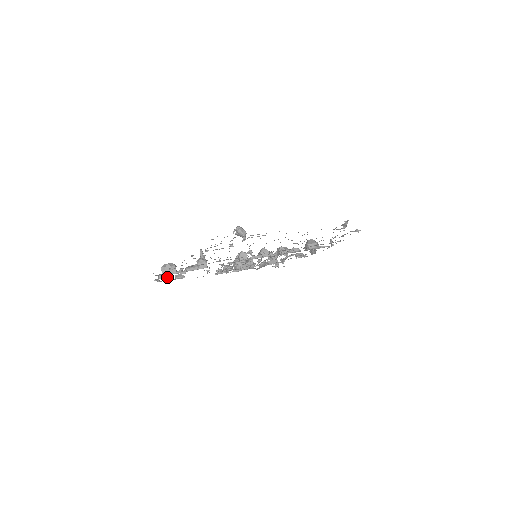
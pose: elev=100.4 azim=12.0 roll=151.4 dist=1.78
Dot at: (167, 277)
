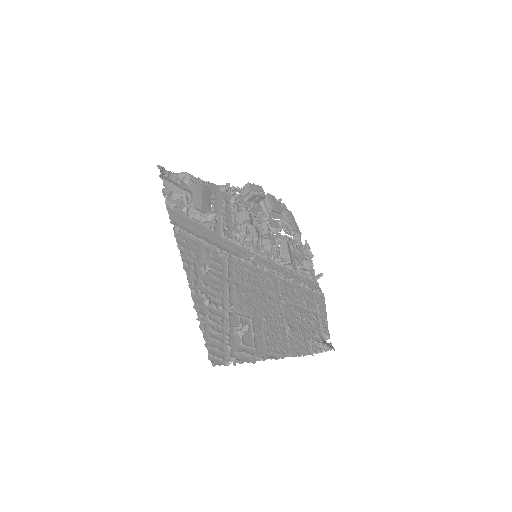
Dot at: occluded
